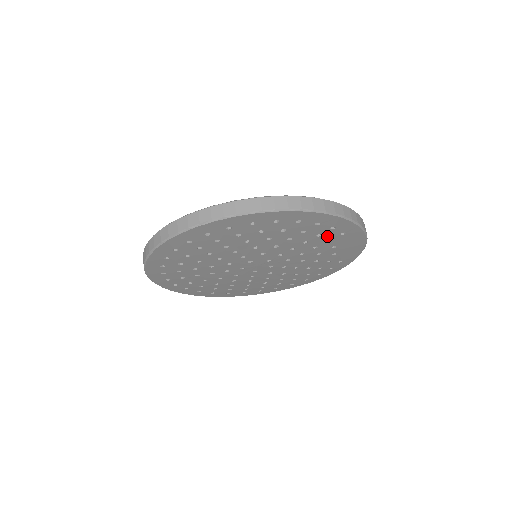
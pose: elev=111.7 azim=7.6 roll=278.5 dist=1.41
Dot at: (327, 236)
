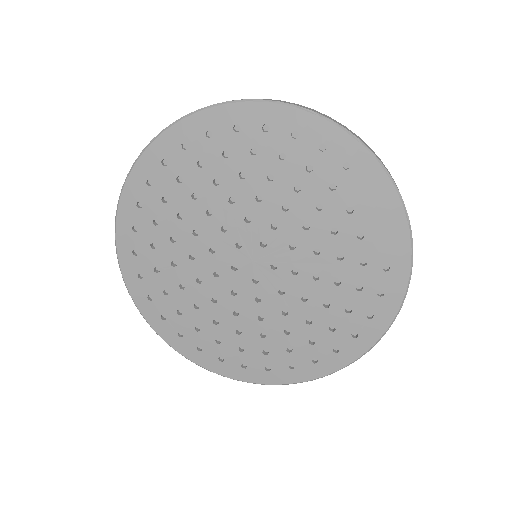
Dot at: (324, 173)
